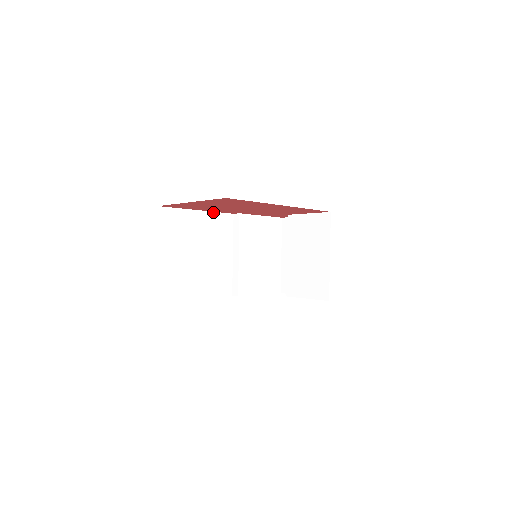
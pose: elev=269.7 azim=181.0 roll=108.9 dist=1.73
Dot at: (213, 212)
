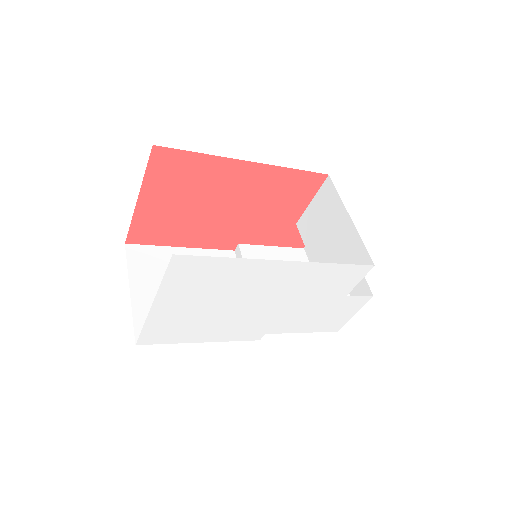
Dot at: (204, 249)
